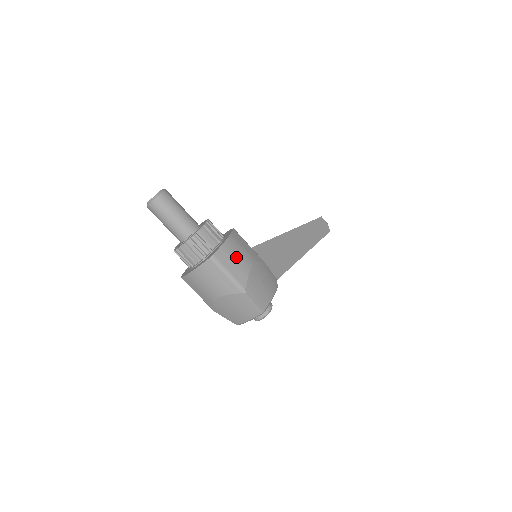
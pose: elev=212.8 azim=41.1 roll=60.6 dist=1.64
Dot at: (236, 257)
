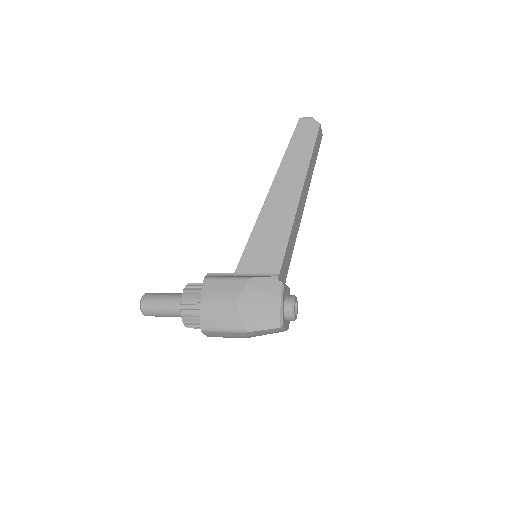
Dot at: (218, 311)
